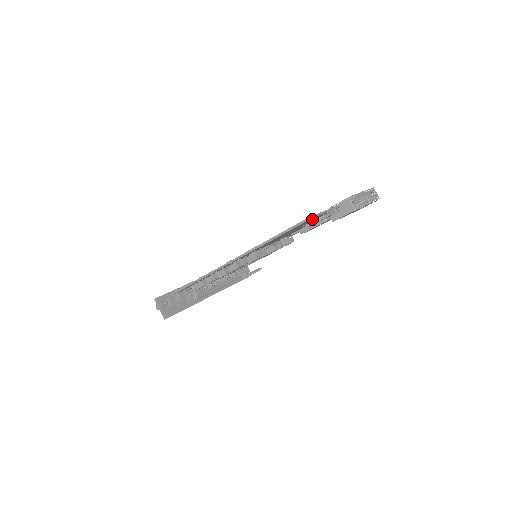
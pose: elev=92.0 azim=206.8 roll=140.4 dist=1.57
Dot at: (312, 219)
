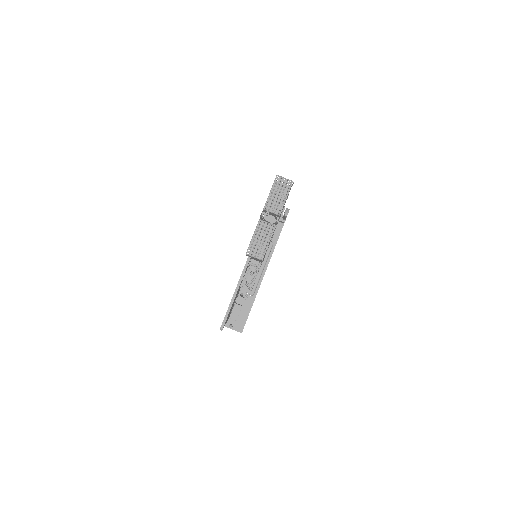
Dot at: (232, 304)
